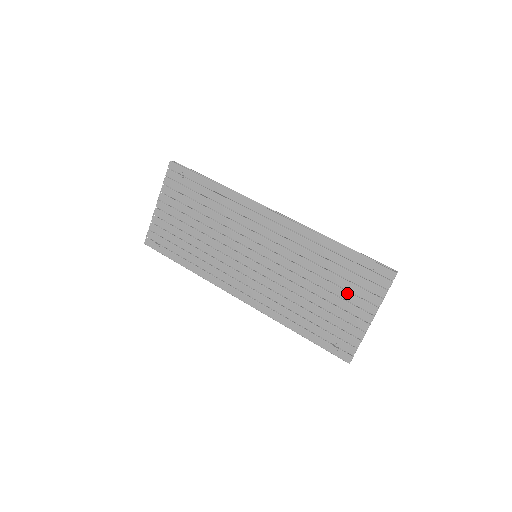
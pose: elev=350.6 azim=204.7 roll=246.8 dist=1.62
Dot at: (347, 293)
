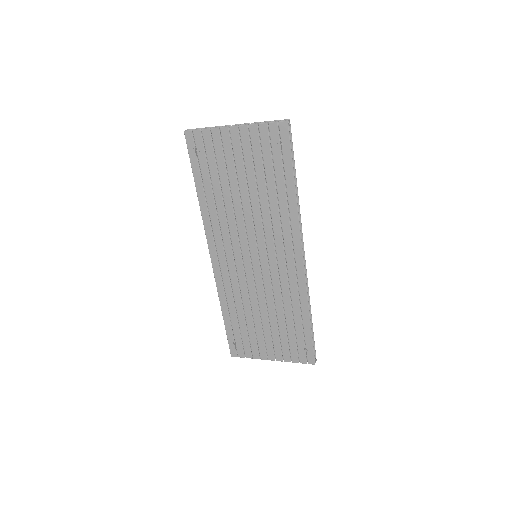
Dot at: (278, 339)
